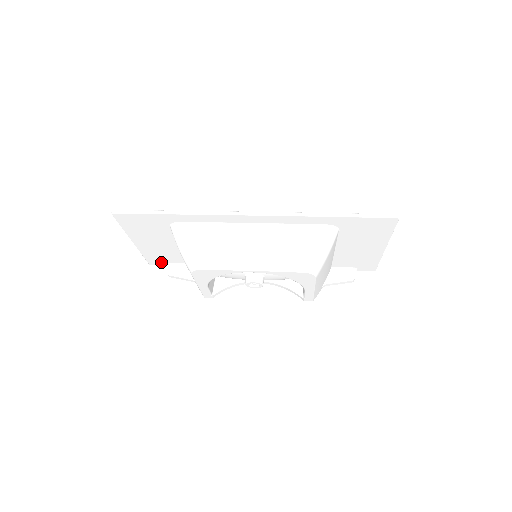
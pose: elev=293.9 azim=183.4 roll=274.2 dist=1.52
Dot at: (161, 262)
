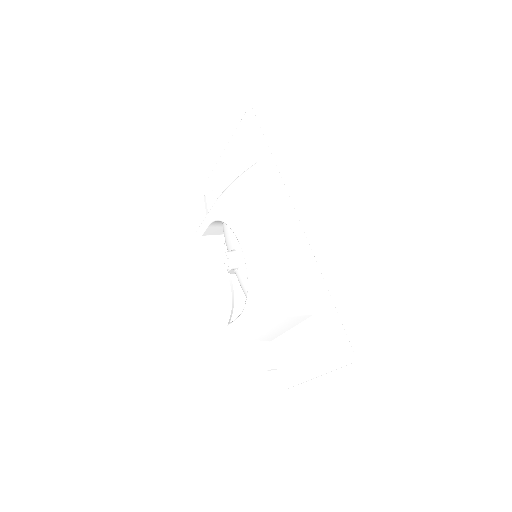
Dot at: (215, 185)
